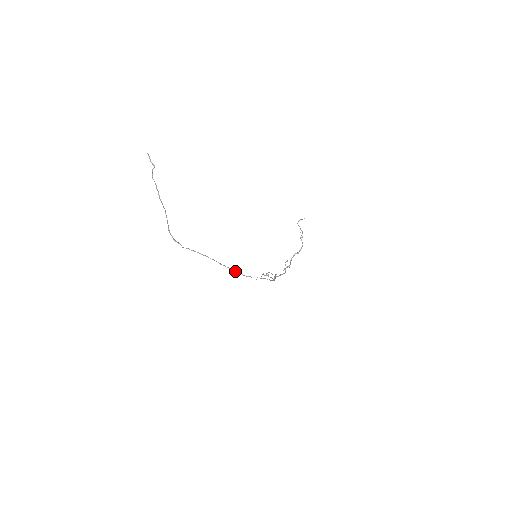
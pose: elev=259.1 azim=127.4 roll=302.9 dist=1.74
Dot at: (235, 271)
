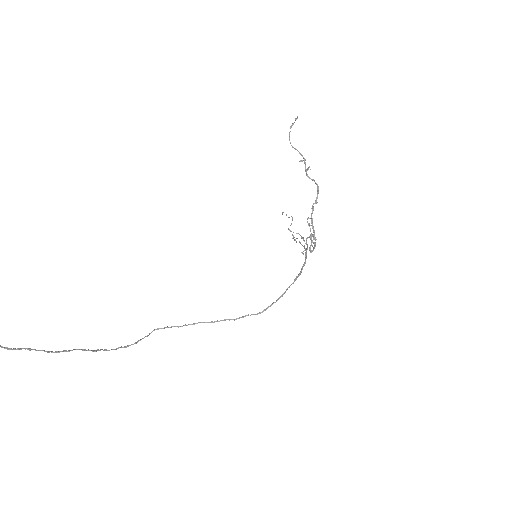
Dot at: occluded
